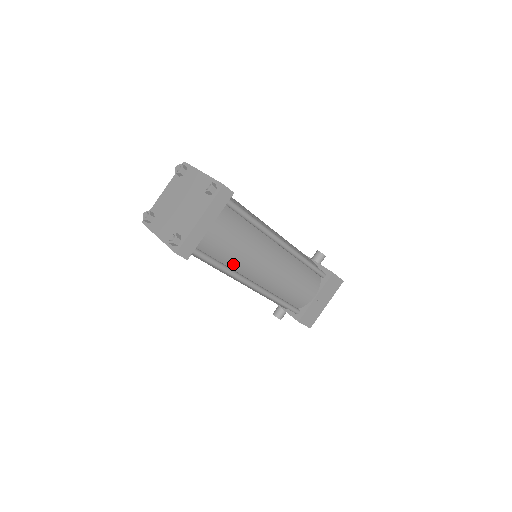
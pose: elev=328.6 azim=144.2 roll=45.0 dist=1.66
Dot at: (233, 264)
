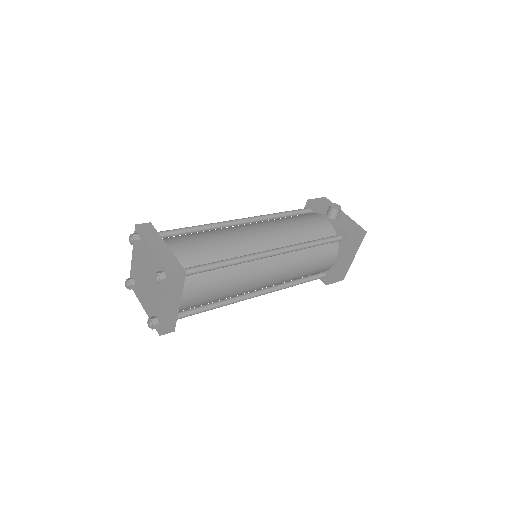
Dot at: occluded
